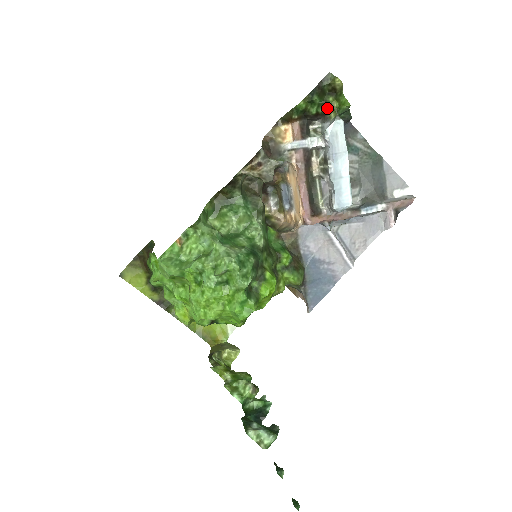
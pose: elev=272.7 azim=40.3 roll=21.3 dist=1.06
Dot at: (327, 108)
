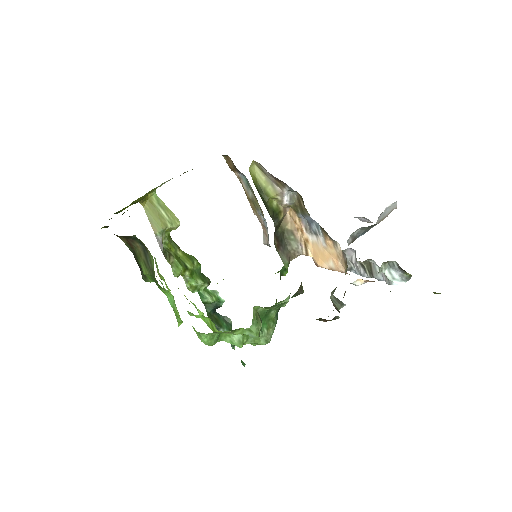
Dot at: occluded
